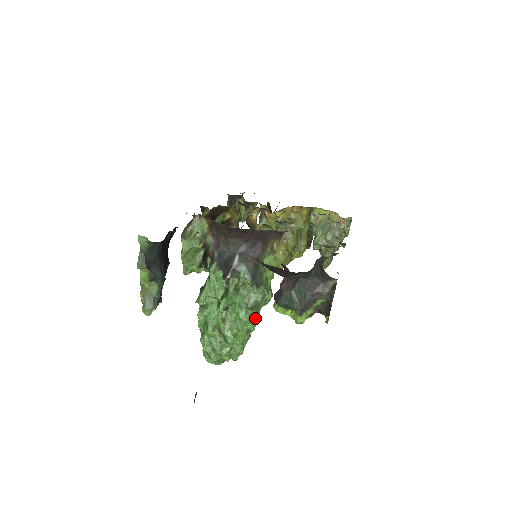
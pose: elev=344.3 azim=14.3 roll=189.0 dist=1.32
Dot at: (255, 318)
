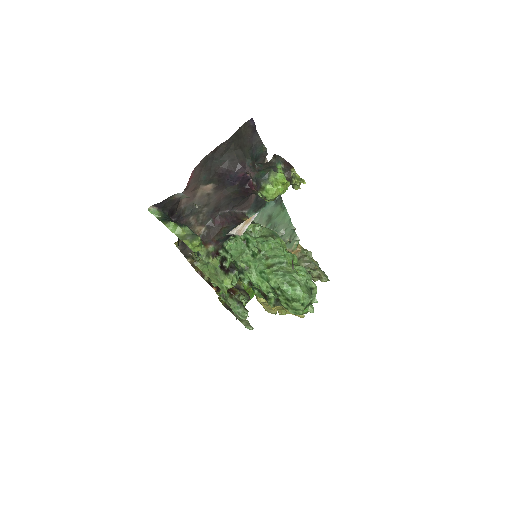
Dot at: (287, 251)
